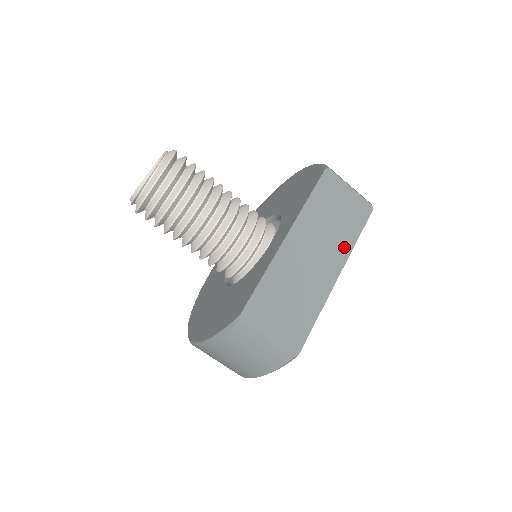
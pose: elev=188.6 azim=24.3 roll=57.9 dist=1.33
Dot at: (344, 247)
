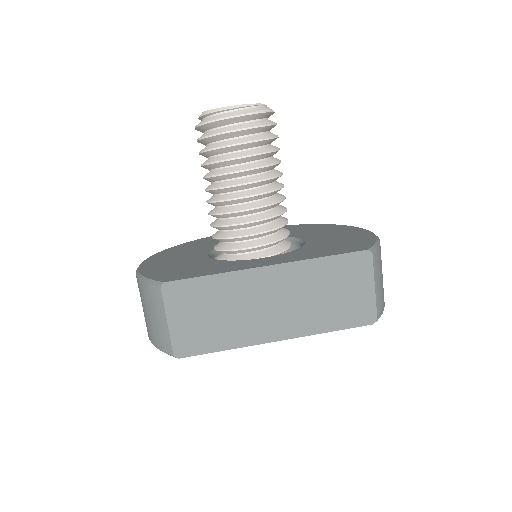
Dot at: (311, 325)
